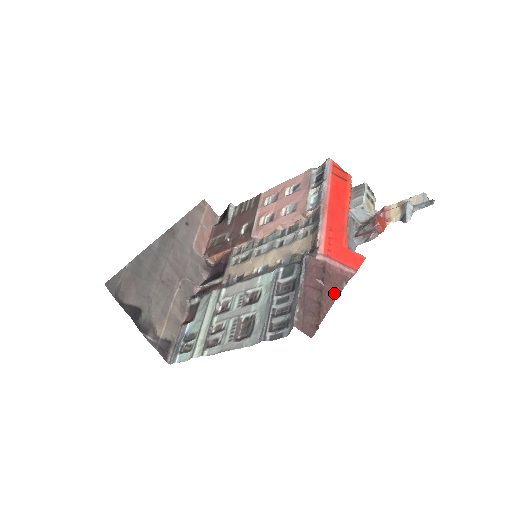
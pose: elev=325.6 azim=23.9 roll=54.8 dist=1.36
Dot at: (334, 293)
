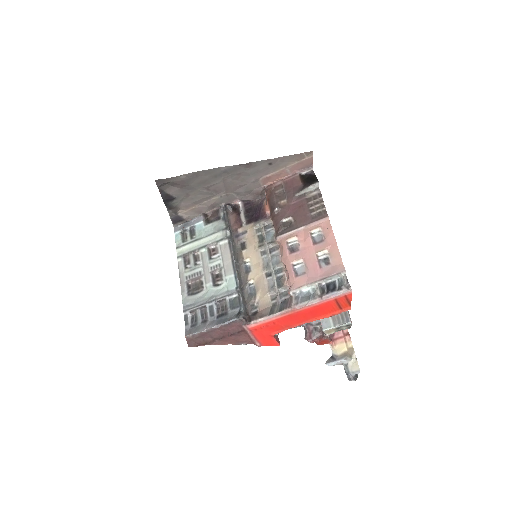
Dot at: (231, 342)
